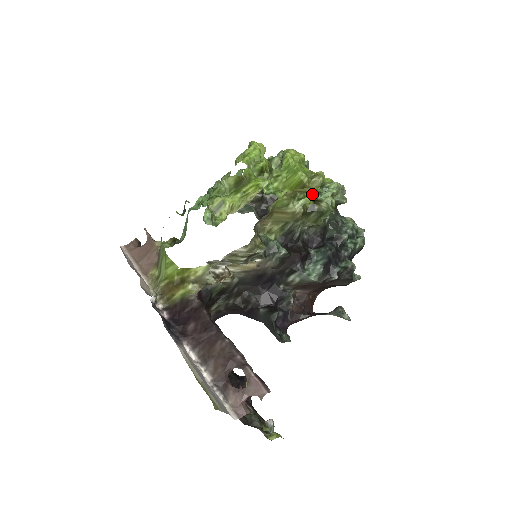
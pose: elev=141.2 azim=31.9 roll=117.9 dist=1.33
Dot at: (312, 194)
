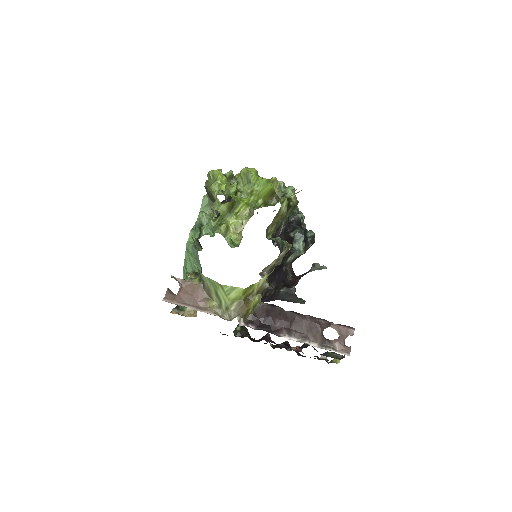
Dot at: (278, 196)
